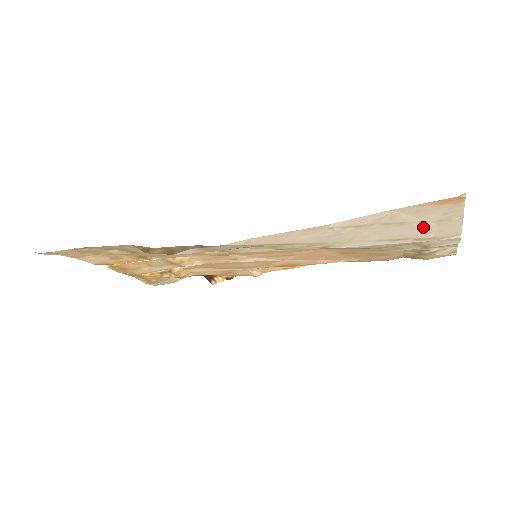
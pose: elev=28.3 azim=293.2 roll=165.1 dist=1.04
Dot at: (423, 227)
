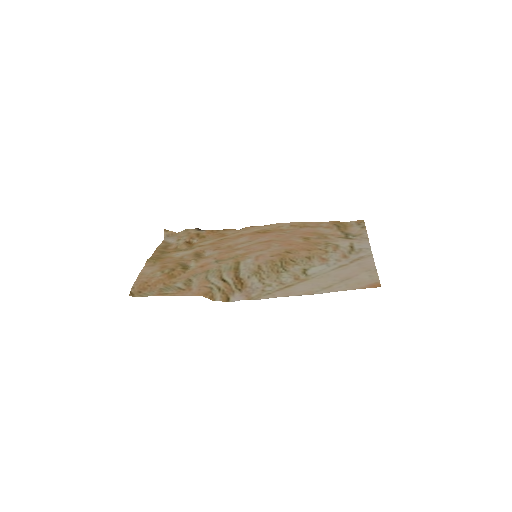
Dot at: (357, 270)
